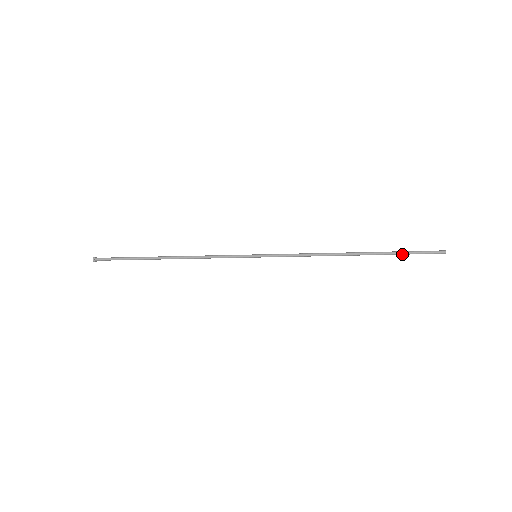
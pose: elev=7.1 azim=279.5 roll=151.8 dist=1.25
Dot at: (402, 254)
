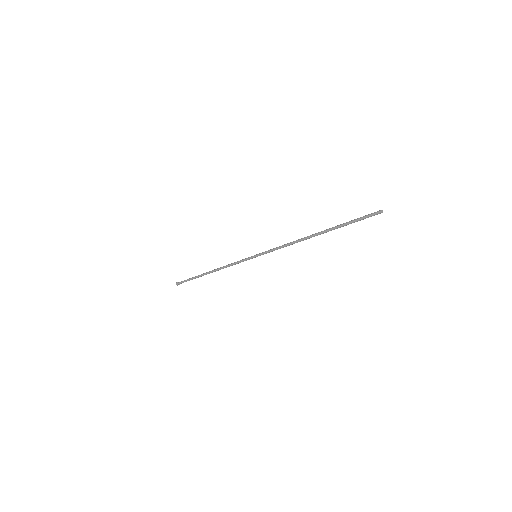
Dot at: occluded
